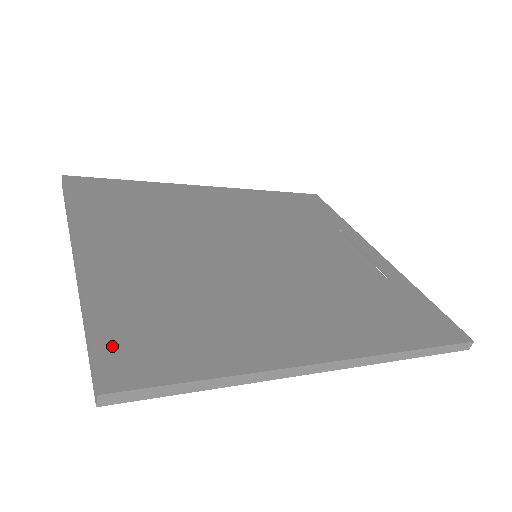
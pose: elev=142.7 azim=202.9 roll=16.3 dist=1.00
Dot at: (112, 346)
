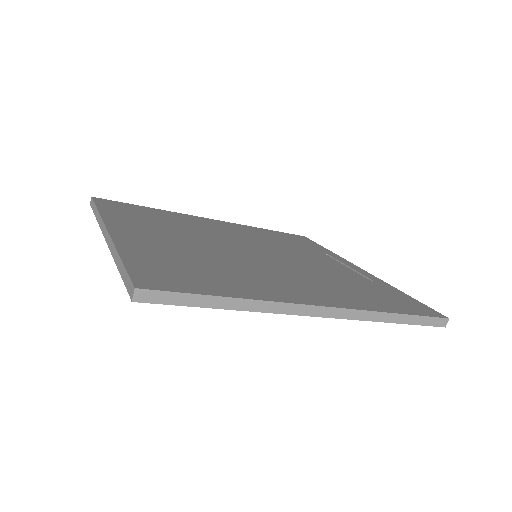
Dot at: (143, 271)
